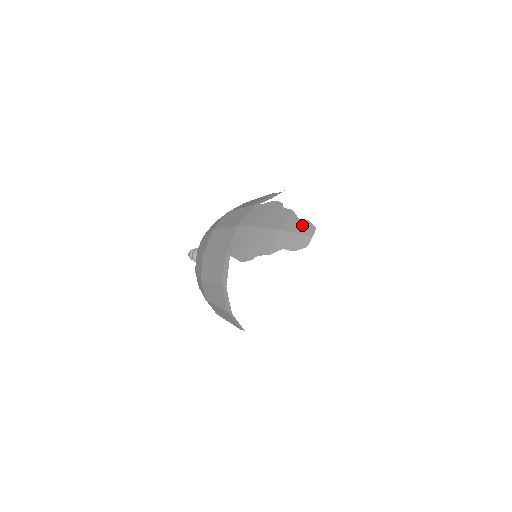
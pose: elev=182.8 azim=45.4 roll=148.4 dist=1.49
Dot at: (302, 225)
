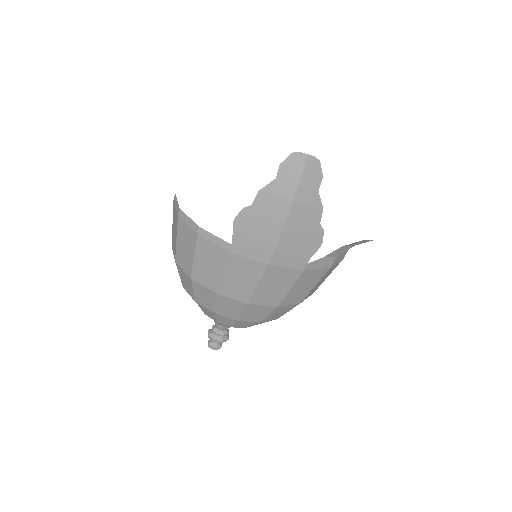
Dot at: occluded
